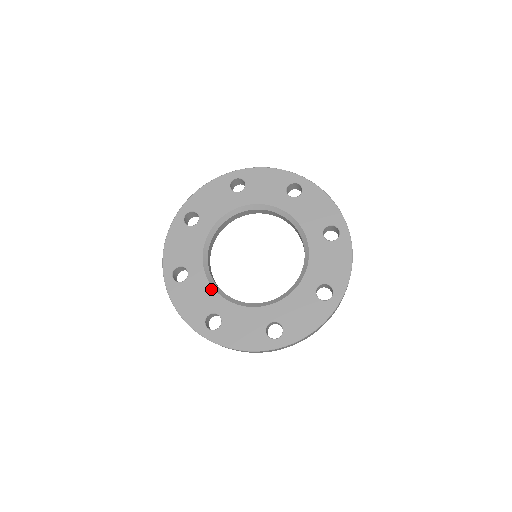
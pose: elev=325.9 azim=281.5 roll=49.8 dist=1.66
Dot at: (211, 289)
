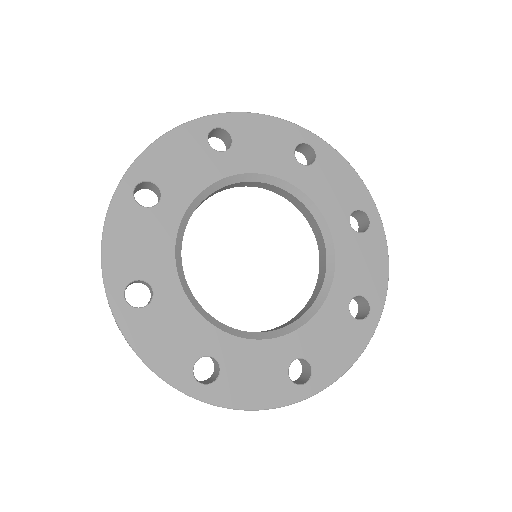
Dot at: (197, 316)
